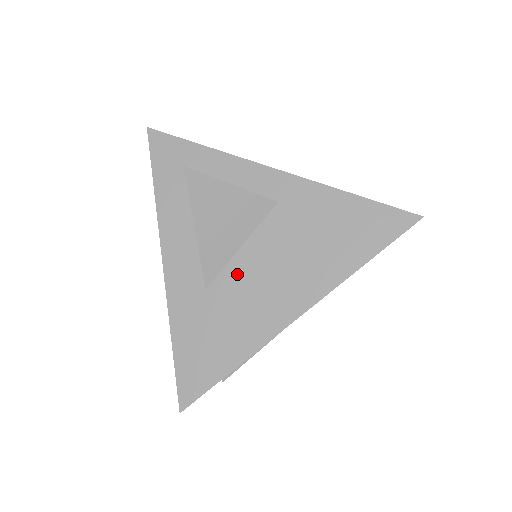
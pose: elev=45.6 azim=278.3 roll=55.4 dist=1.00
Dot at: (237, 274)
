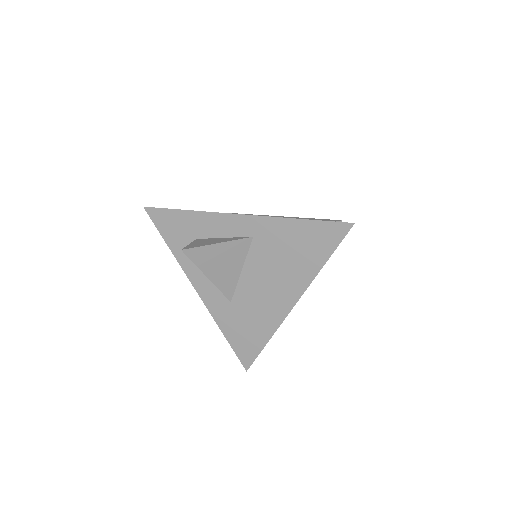
Dot at: (246, 289)
